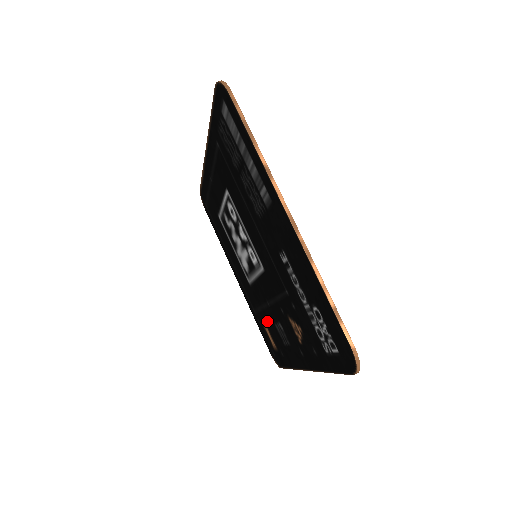
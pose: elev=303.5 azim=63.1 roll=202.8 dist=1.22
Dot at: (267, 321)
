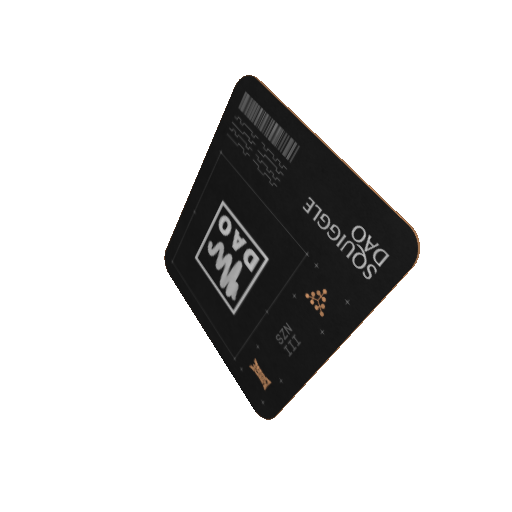
Dot at: (260, 348)
